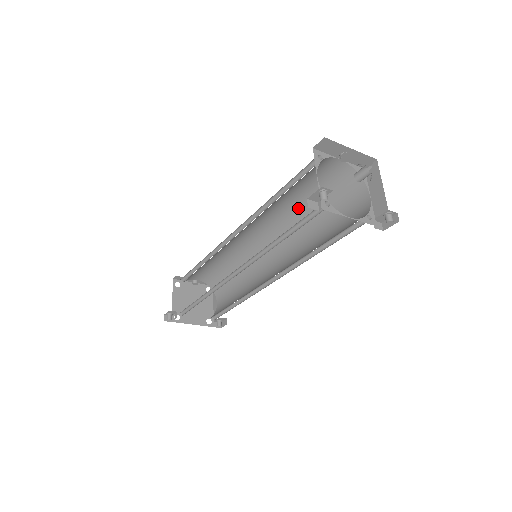
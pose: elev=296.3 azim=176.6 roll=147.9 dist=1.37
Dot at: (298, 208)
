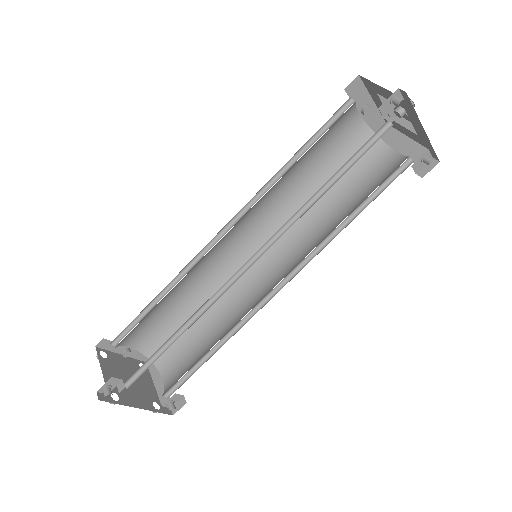
Dot at: (301, 191)
